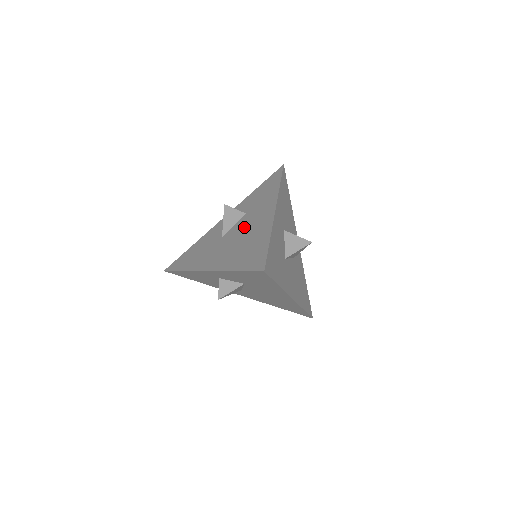
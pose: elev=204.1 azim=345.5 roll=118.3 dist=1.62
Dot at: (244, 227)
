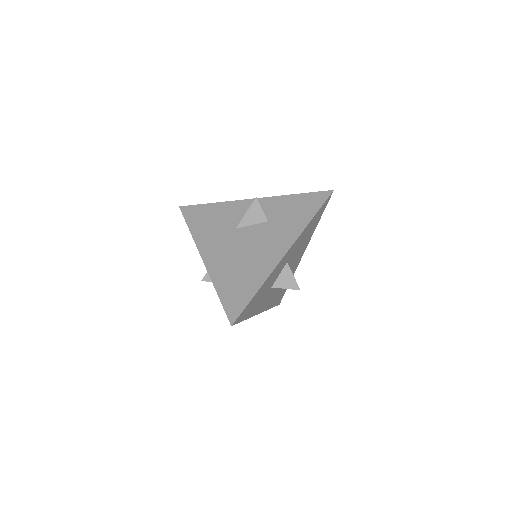
Dot at: (255, 241)
